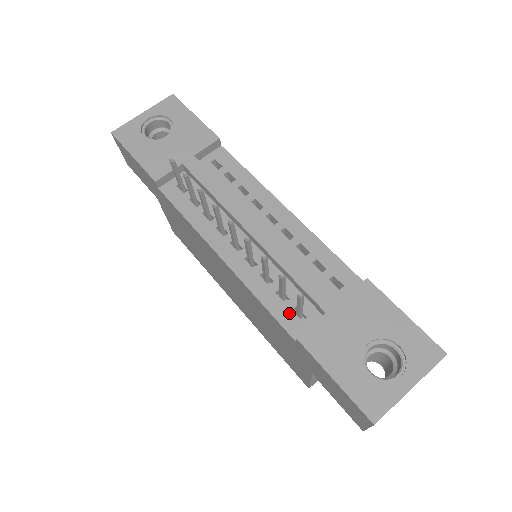
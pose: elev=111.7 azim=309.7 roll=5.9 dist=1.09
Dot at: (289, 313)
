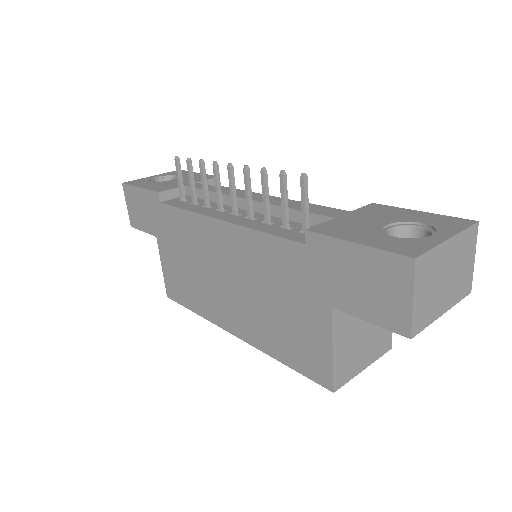
Dot at: (295, 233)
